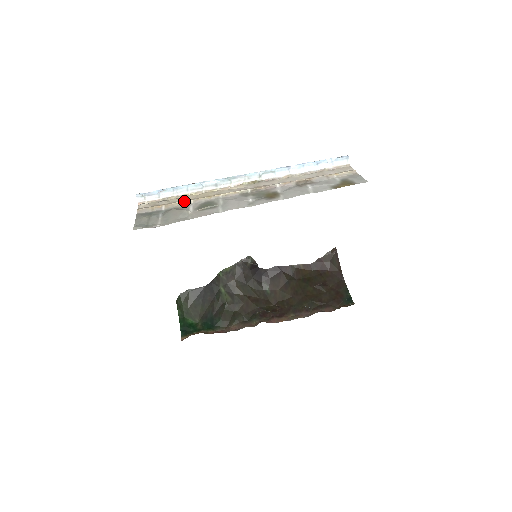
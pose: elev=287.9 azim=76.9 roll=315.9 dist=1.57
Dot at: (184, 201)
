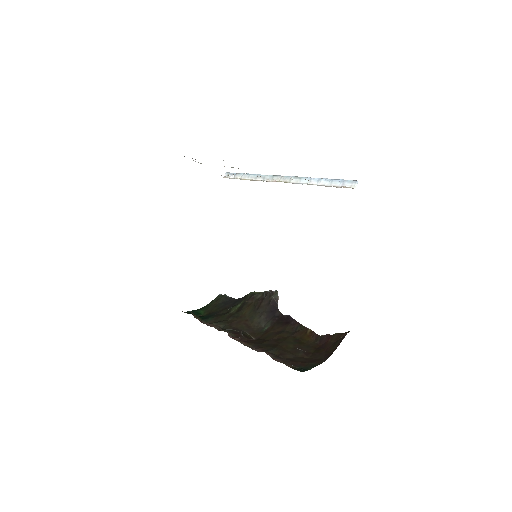
Dot at: occluded
